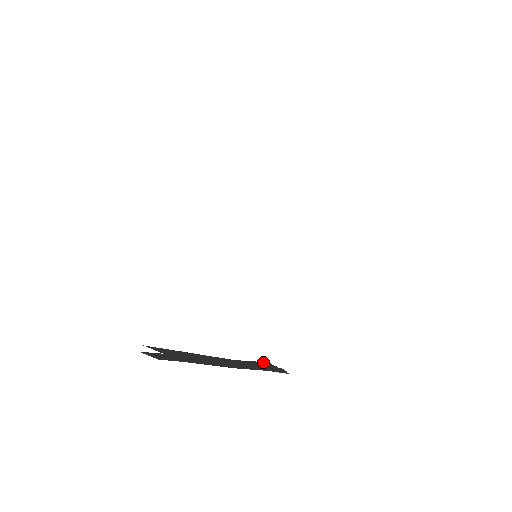
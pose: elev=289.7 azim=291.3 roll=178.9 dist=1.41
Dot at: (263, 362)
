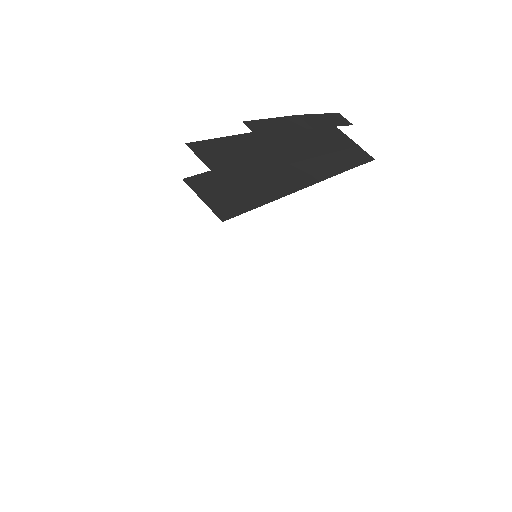
Dot at: occluded
